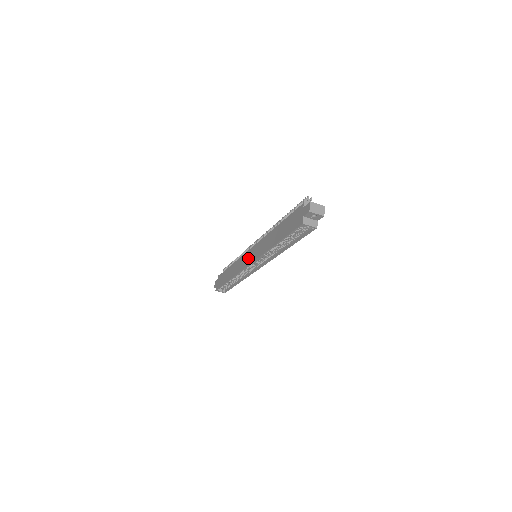
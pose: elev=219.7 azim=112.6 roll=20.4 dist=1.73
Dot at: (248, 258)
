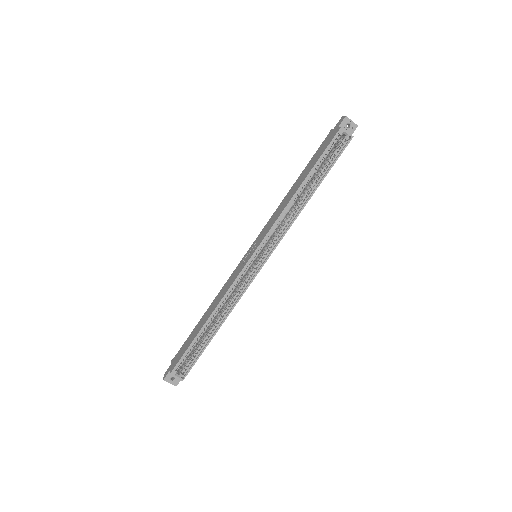
Dot at: (247, 257)
